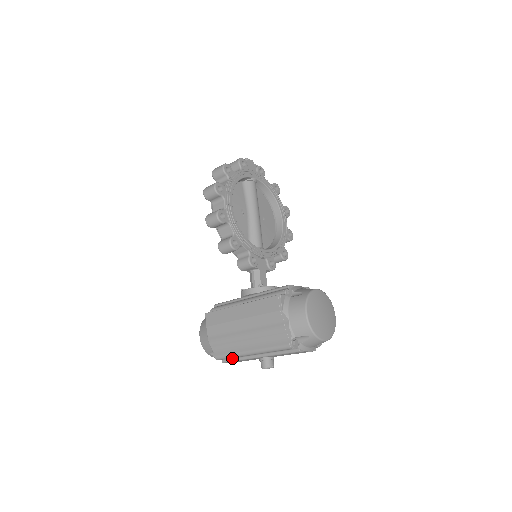
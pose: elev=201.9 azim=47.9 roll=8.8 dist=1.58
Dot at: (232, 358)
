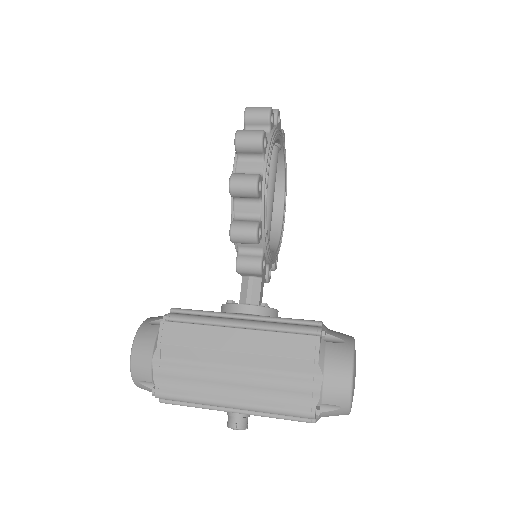
Dot at: occluded
